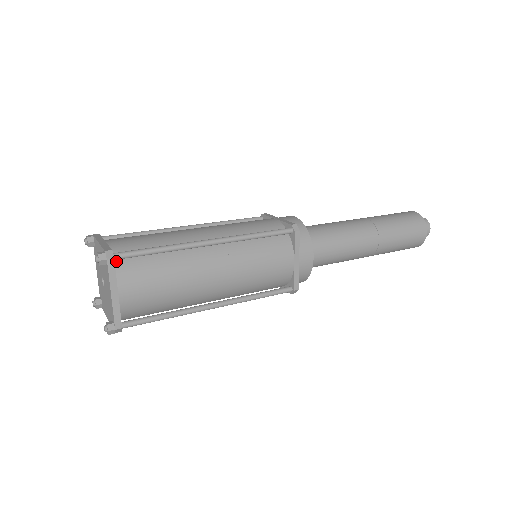
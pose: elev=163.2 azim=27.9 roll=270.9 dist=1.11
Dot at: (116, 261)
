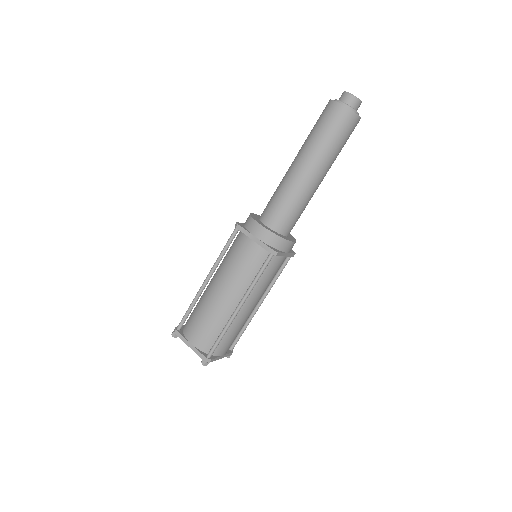
Dot at: occluded
